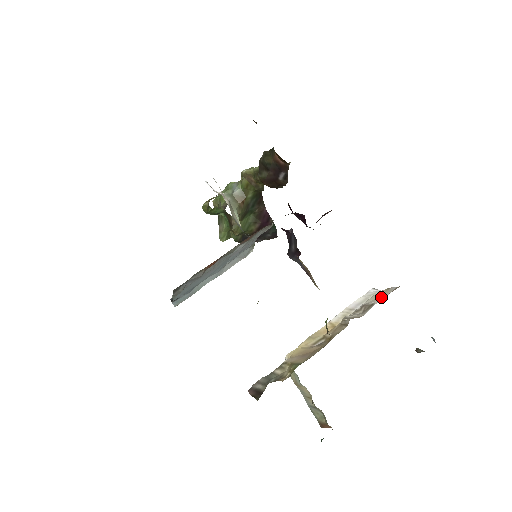
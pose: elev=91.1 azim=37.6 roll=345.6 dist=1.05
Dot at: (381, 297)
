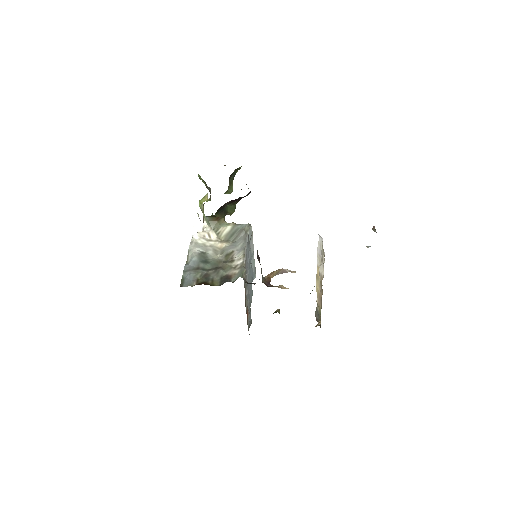
Dot at: (323, 257)
